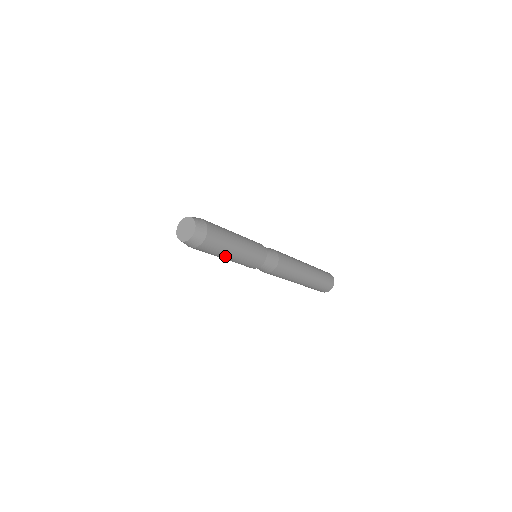
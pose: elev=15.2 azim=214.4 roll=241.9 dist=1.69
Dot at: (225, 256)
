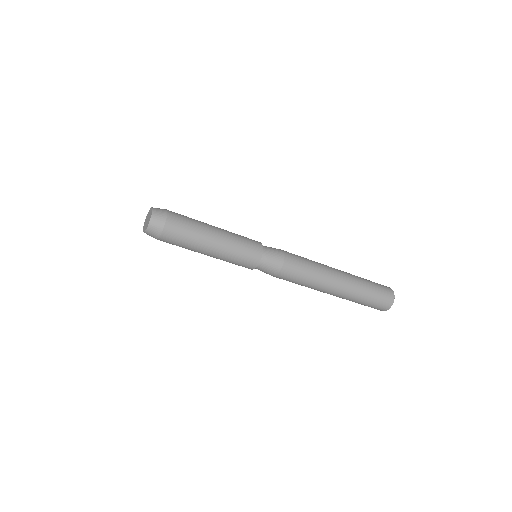
Dot at: (198, 252)
